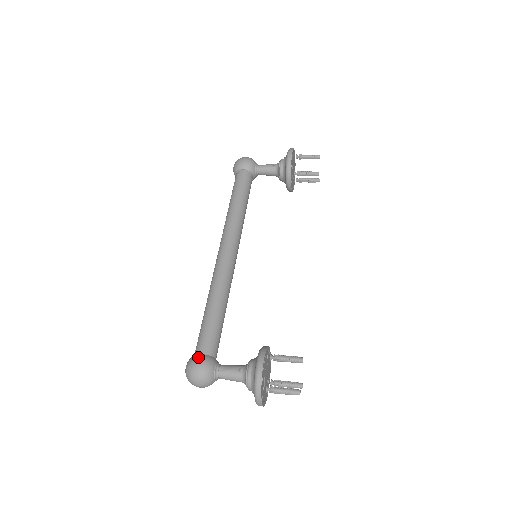
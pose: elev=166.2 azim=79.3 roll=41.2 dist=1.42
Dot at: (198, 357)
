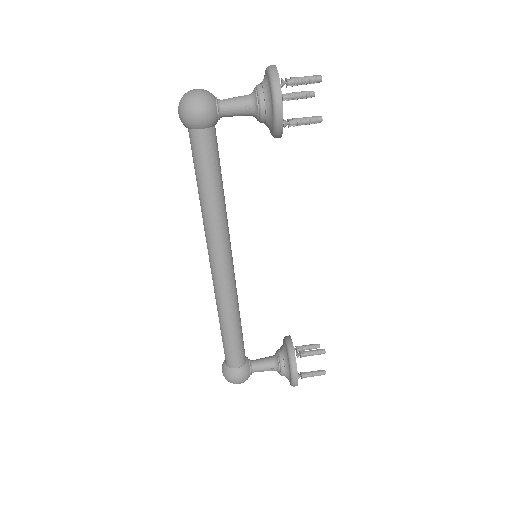
Dot at: (235, 374)
